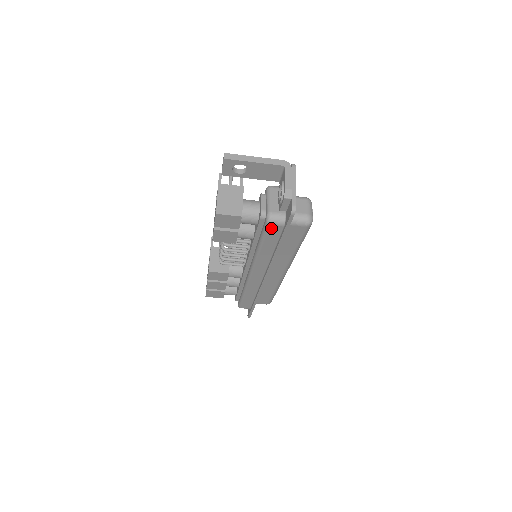
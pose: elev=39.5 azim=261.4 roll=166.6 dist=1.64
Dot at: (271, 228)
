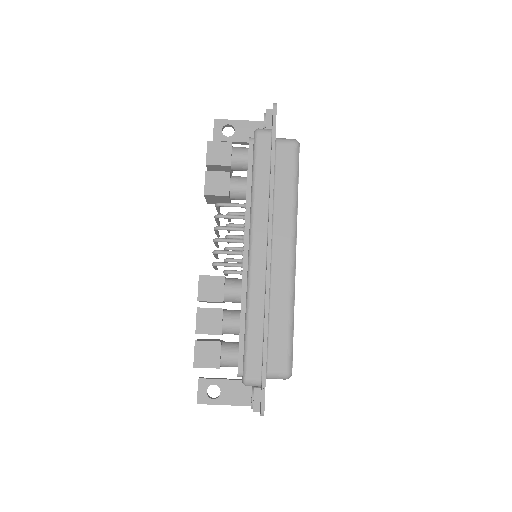
Dot at: (260, 140)
